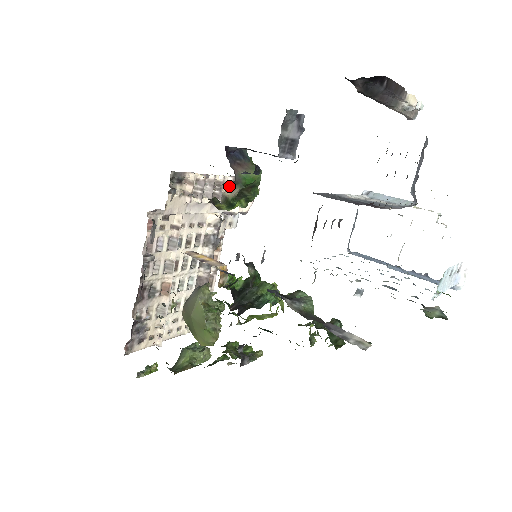
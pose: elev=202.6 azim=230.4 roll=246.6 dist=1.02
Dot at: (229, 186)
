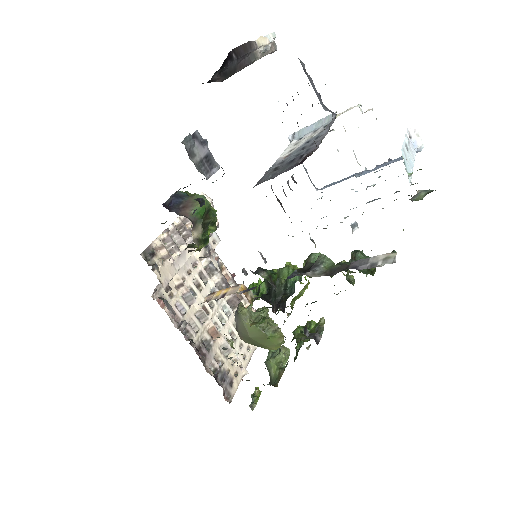
Dot at: (192, 230)
